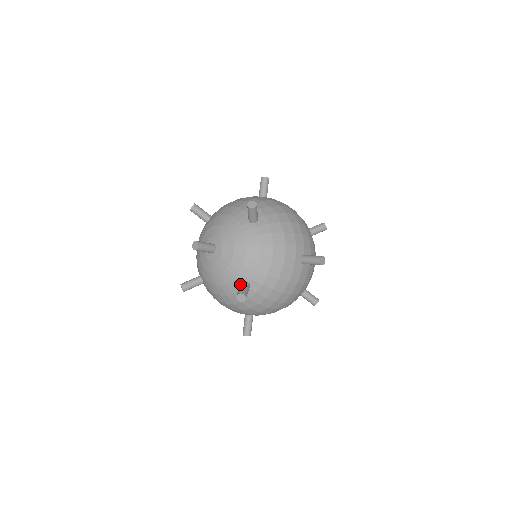
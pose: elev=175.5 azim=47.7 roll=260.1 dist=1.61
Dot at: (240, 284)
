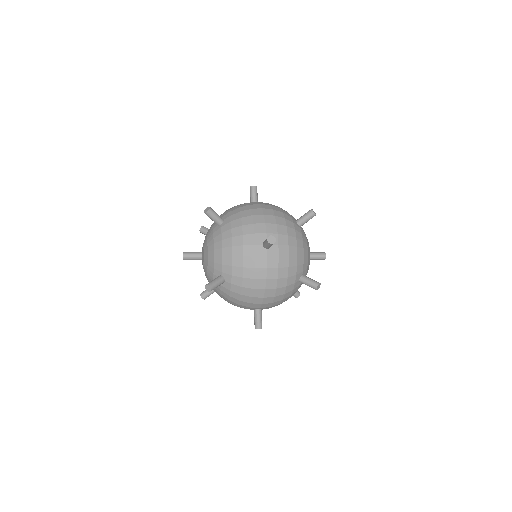
Dot at: occluded
